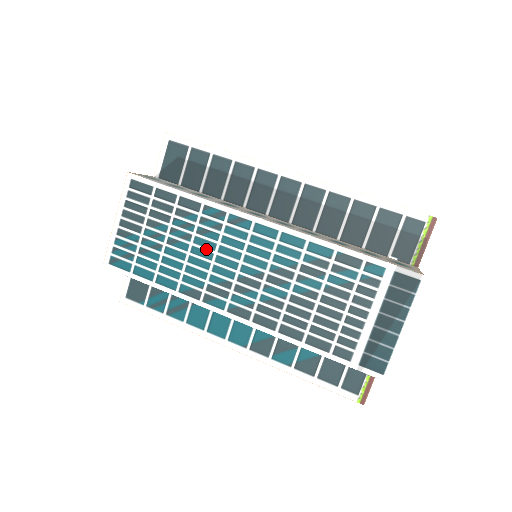
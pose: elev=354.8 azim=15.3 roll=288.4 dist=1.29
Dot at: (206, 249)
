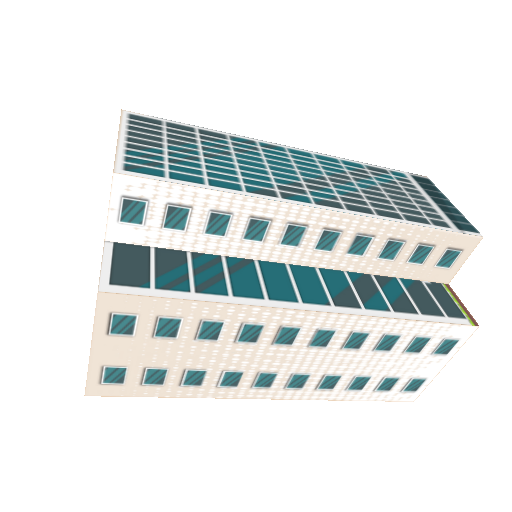
Dot at: (254, 161)
